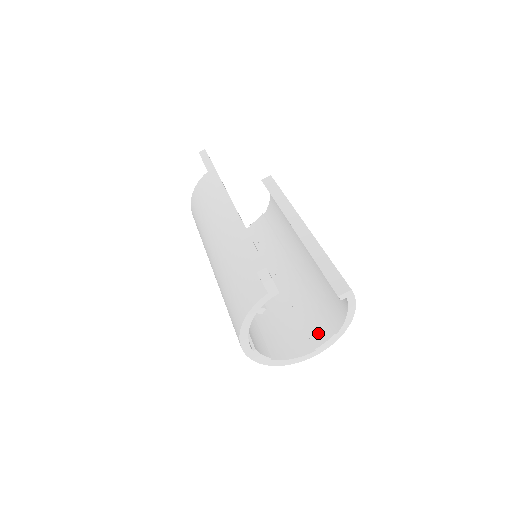
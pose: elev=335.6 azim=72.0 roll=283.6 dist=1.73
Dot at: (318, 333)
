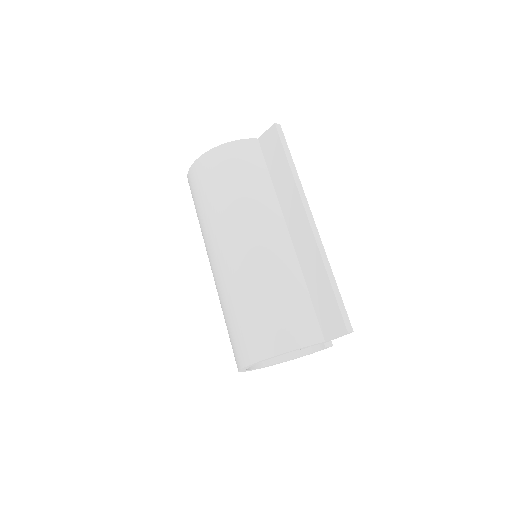
Dot at: occluded
